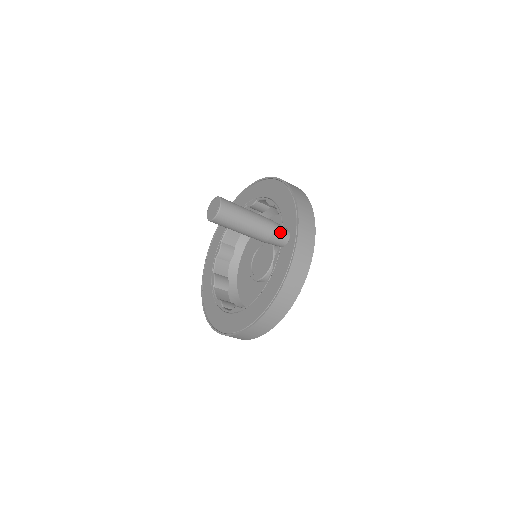
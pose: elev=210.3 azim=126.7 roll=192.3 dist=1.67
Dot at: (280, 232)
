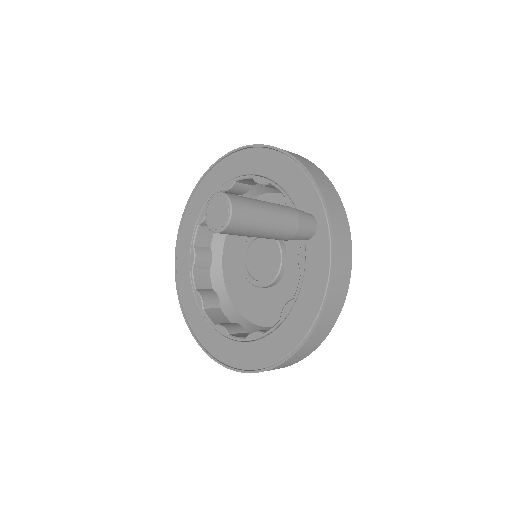
Dot at: (306, 221)
